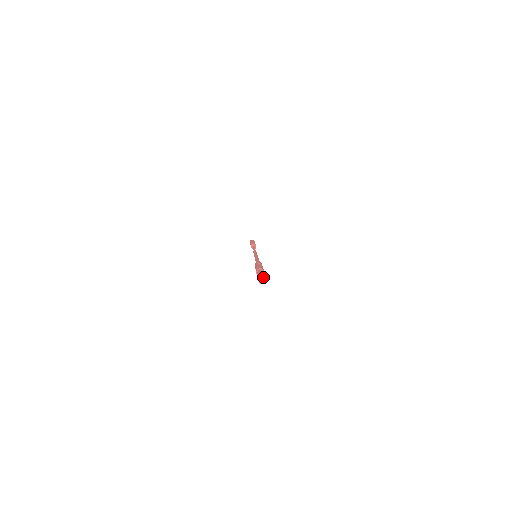
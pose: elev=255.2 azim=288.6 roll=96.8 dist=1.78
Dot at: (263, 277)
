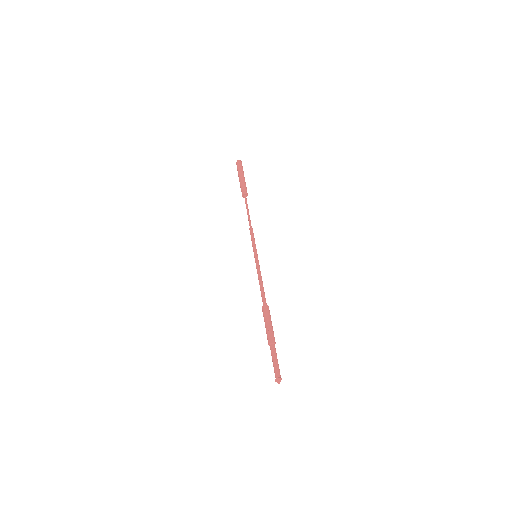
Dot at: (278, 379)
